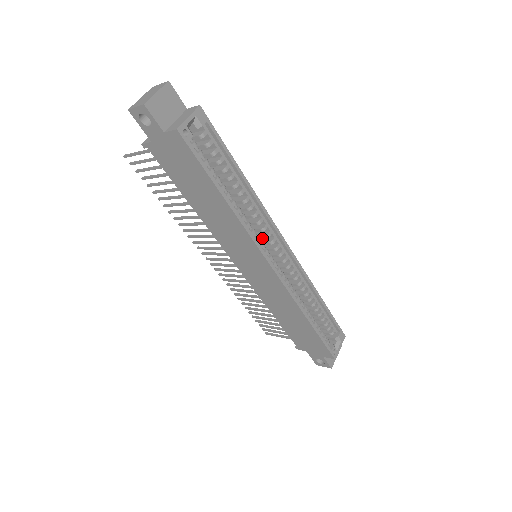
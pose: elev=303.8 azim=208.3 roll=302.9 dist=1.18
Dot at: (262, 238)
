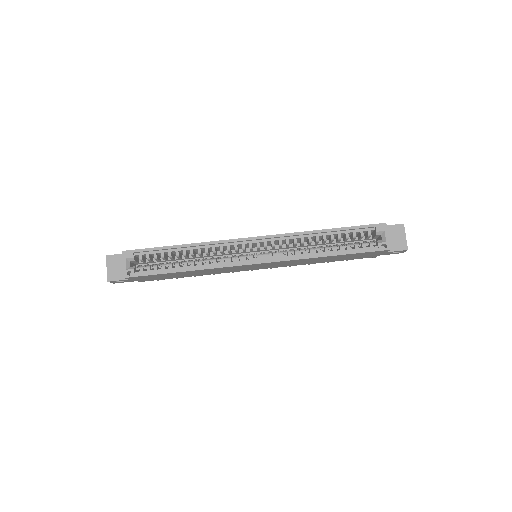
Dot at: occluded
